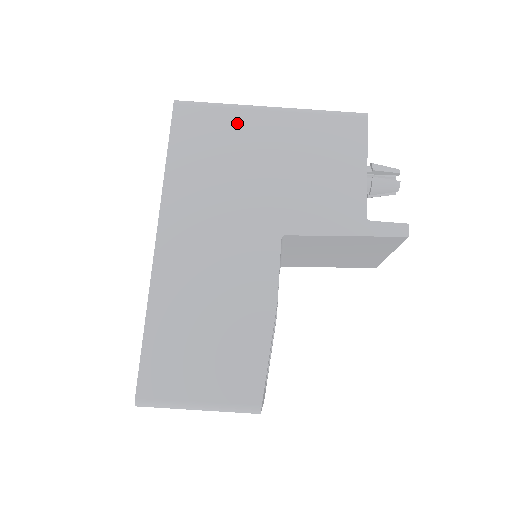
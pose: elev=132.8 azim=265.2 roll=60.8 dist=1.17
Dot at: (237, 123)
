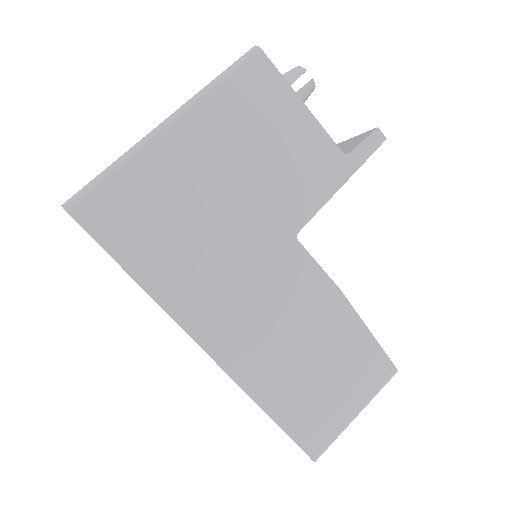
Dot at: (152, 172)
